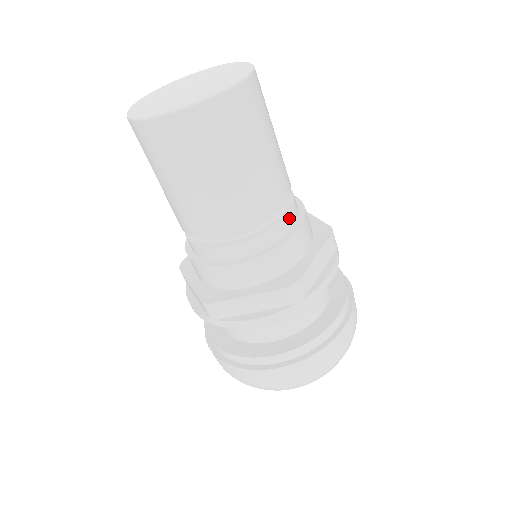
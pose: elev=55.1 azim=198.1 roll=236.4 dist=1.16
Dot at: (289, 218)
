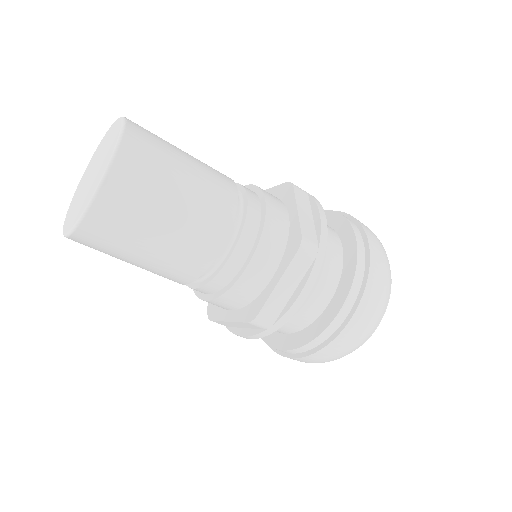
Dot at: (252, 200)
